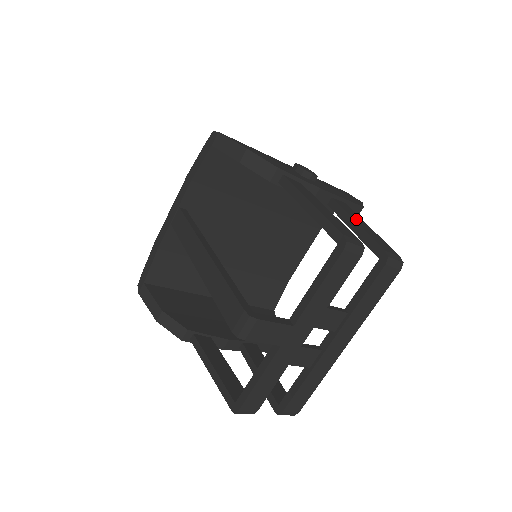
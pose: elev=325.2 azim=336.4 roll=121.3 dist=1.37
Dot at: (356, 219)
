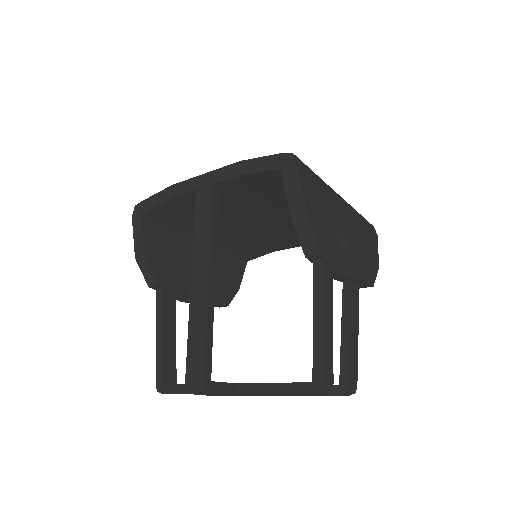
Dot at: (353, 323)
